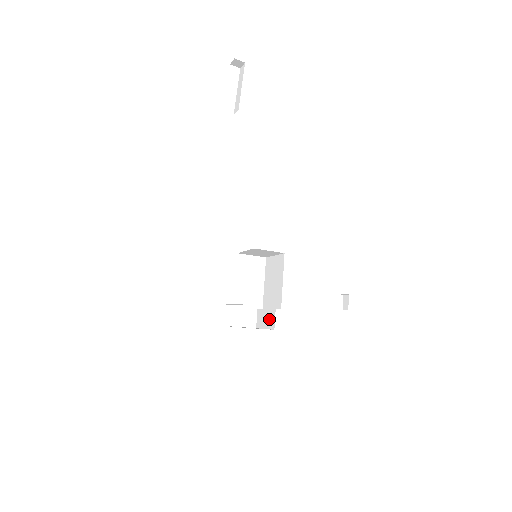
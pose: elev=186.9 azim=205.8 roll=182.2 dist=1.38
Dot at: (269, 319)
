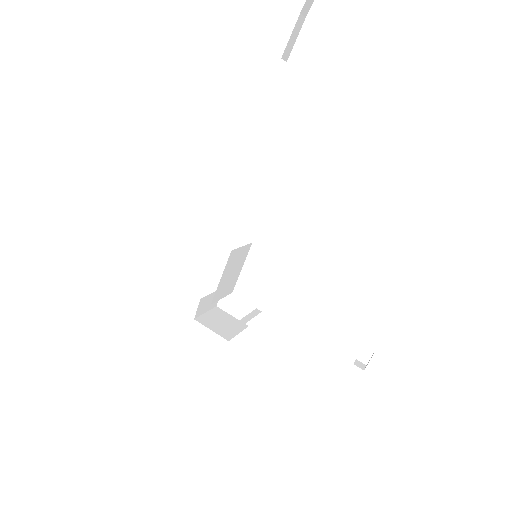
Dot at: occluded
